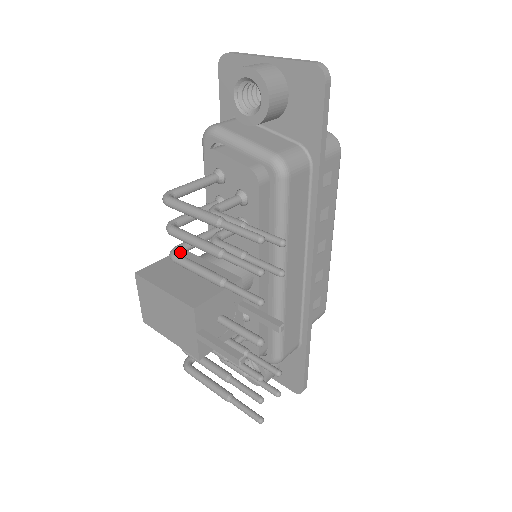
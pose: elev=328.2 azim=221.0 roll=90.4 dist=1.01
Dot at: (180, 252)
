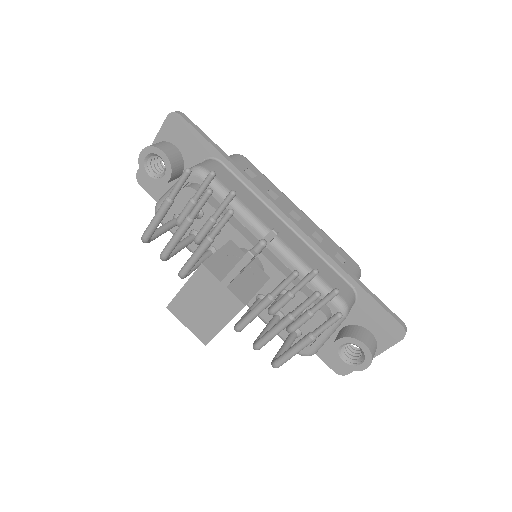
Dot at: occluded
